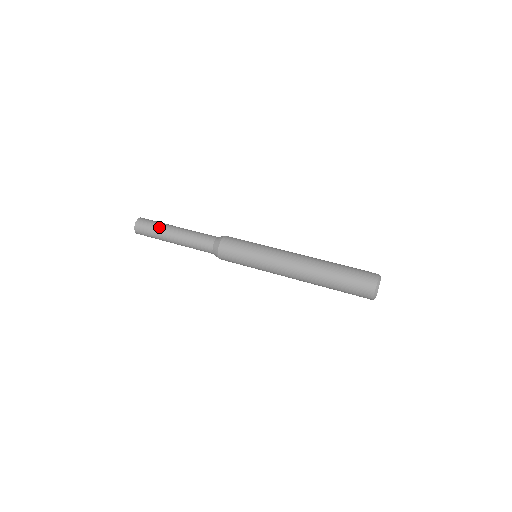
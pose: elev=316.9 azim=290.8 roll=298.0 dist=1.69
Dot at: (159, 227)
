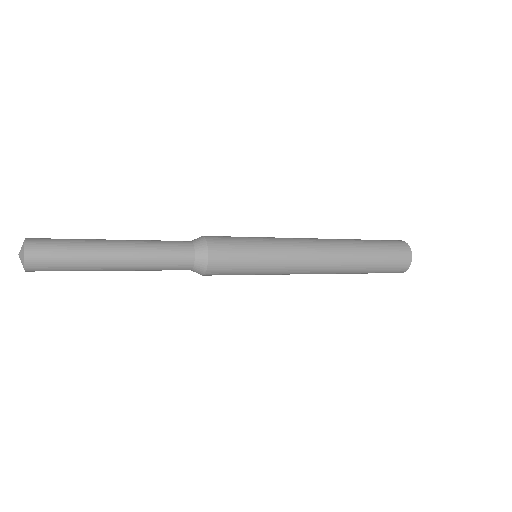
Dot at: occluded
